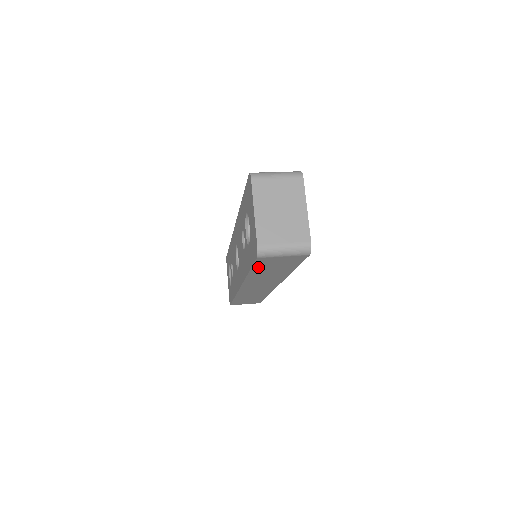
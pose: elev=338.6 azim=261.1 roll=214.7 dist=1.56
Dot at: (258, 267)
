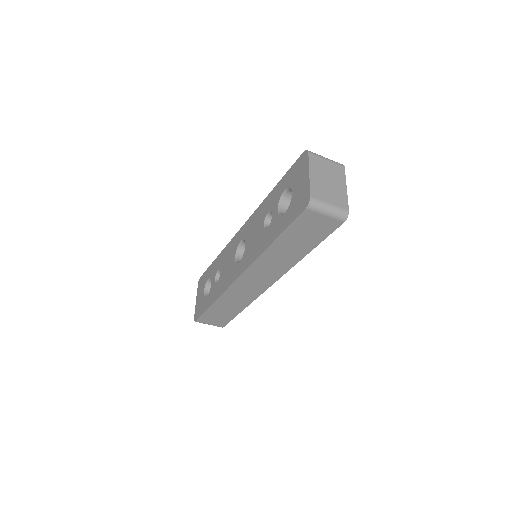
Dot at: (291, 231)
